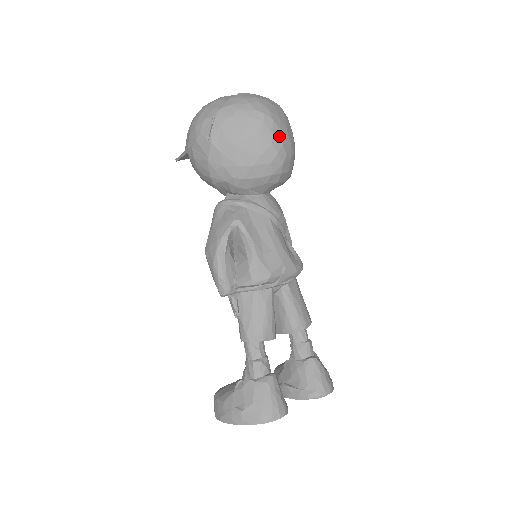
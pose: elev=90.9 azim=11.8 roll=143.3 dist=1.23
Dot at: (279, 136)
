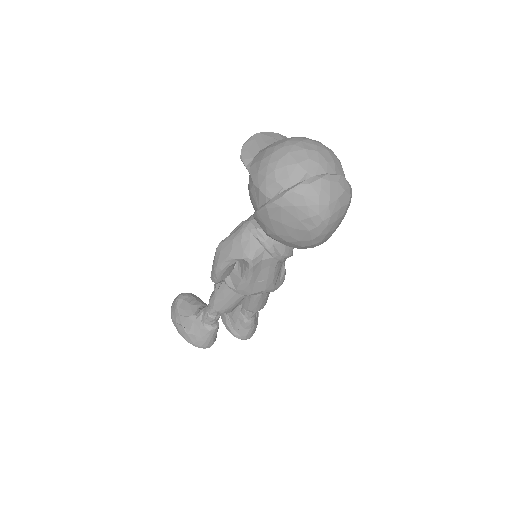
Dot at: (323, 237)
